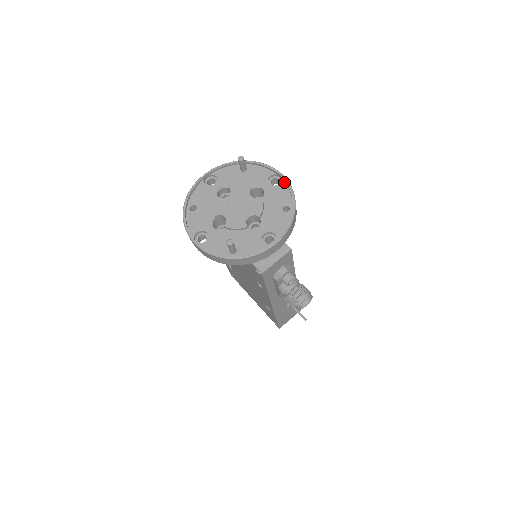
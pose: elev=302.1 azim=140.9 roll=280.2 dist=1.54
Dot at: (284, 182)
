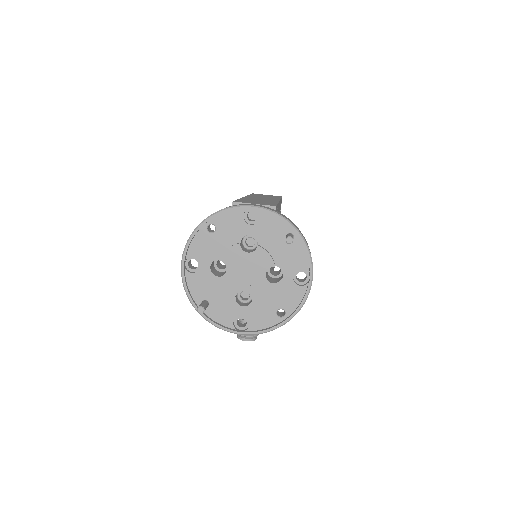
Dot at: (306, 288)
